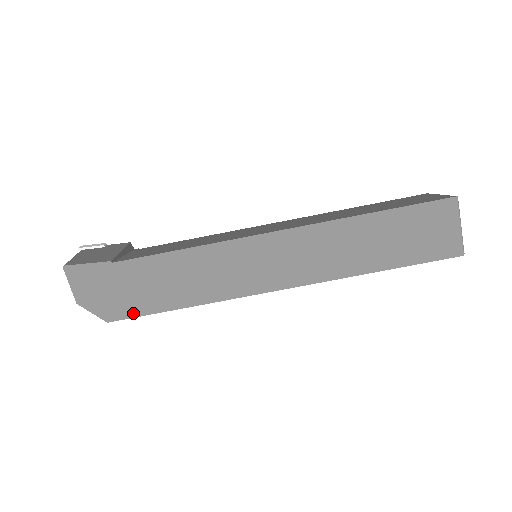
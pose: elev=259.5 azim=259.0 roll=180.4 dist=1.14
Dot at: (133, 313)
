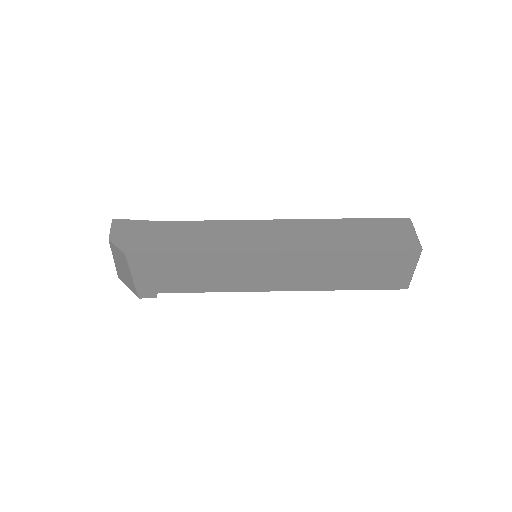
Dot at: (149, 251)
